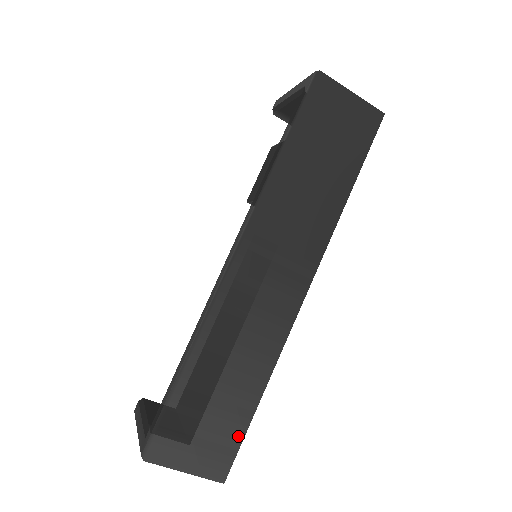
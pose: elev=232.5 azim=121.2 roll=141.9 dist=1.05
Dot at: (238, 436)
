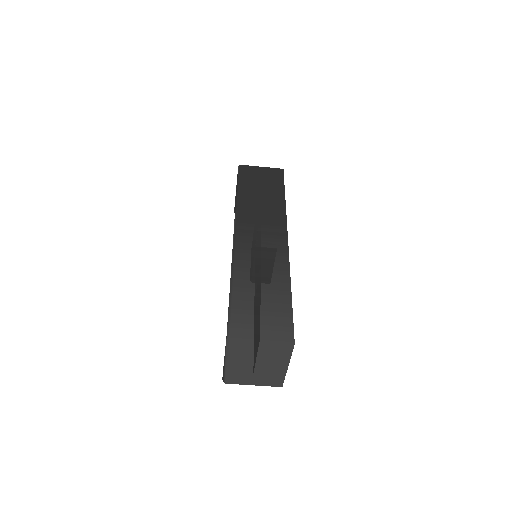
Dot at: (288, 315)
